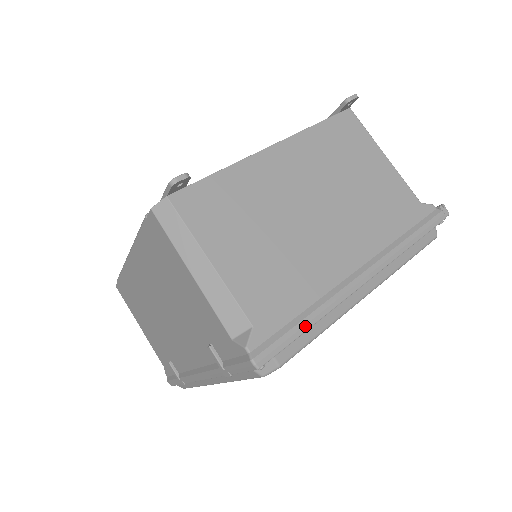
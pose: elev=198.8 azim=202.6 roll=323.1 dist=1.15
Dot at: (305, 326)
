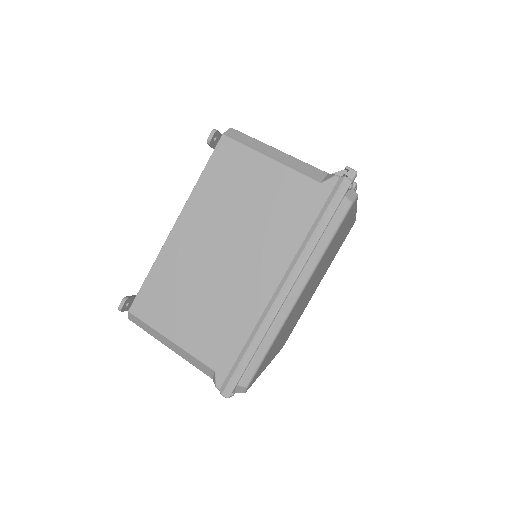
Dot at: (249, 355)
